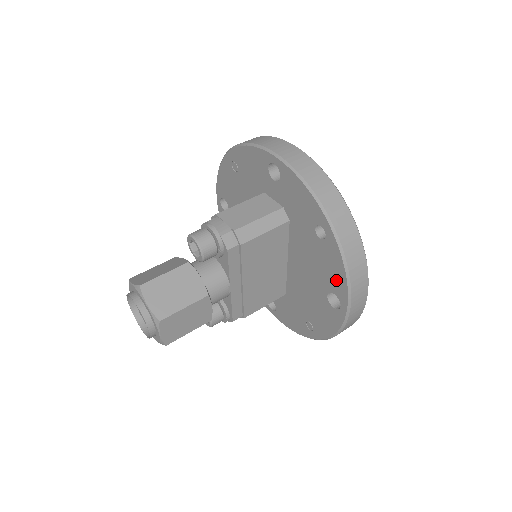
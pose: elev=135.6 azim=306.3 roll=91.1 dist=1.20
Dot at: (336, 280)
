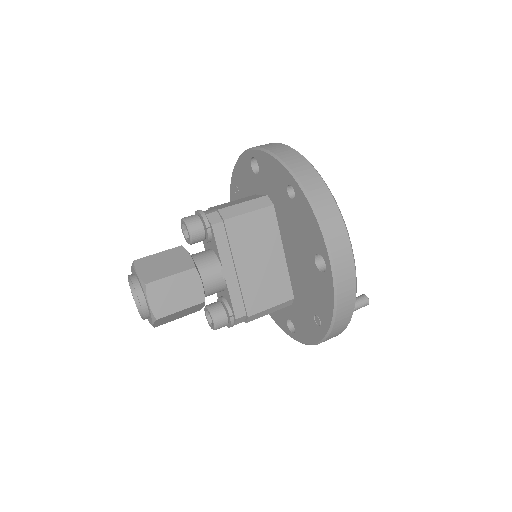
Dot at: (314, 234)
